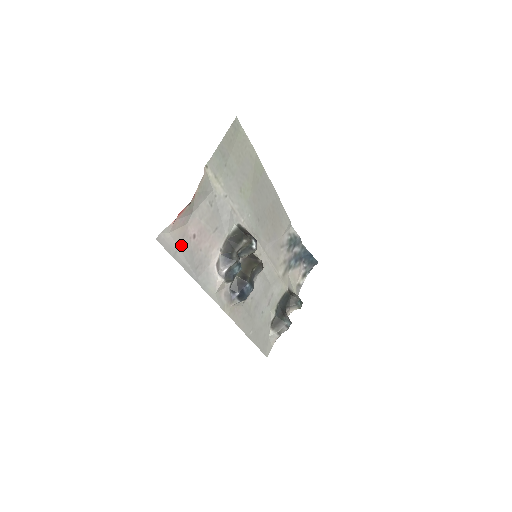
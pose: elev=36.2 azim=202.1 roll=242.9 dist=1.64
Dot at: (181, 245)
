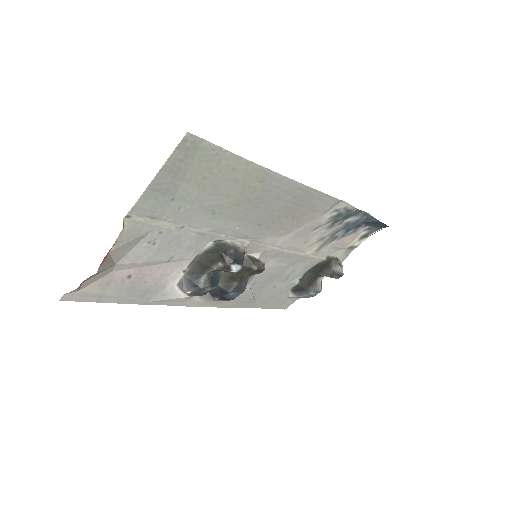
Dot at: (107, 290)
